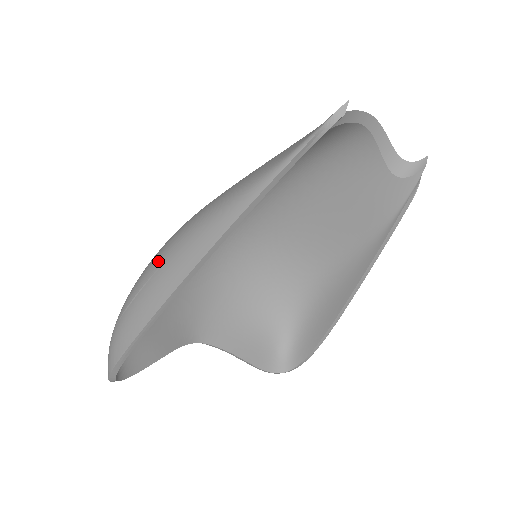
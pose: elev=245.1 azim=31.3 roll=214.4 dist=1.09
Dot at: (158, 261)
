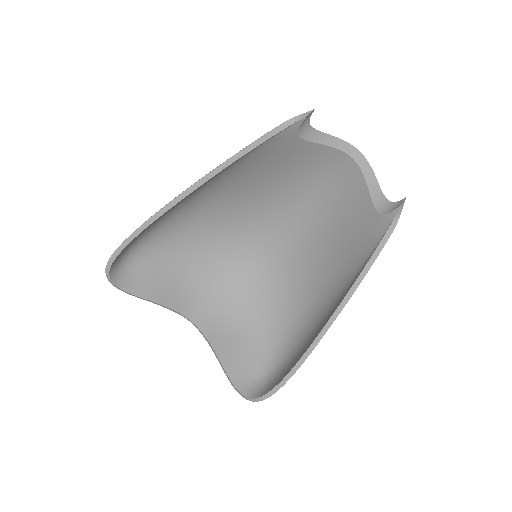
Dot at: occluded
